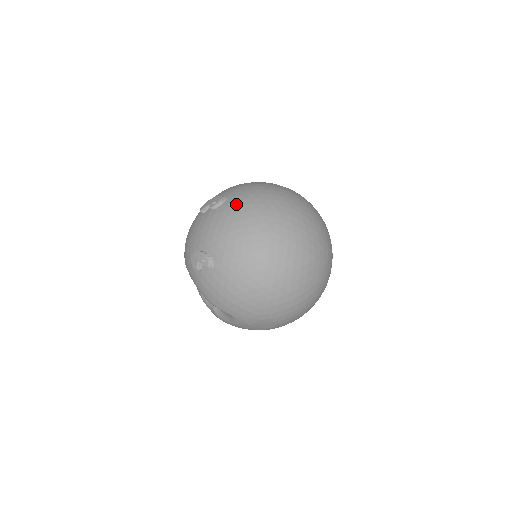
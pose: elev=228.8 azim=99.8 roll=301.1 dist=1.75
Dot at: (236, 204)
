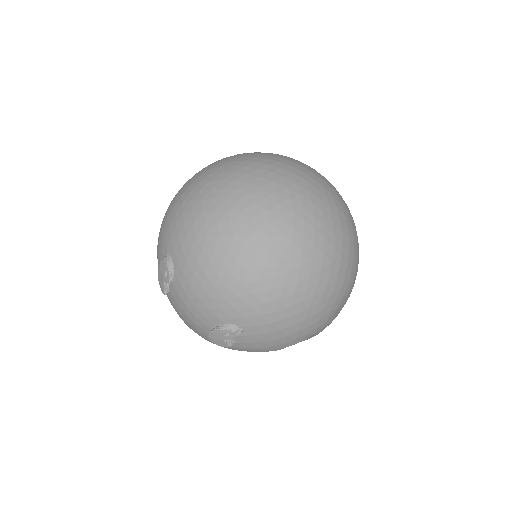
Dot at: (184, 253)
